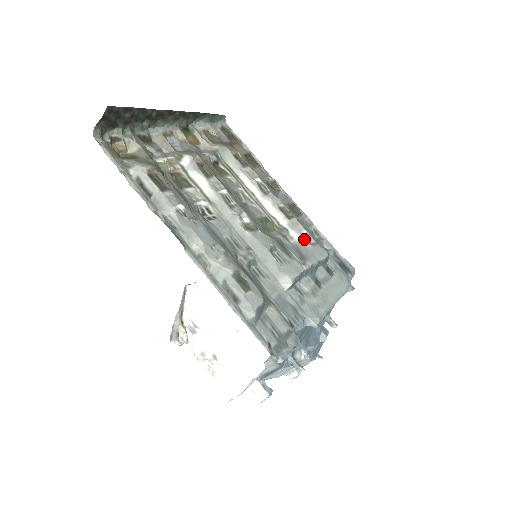
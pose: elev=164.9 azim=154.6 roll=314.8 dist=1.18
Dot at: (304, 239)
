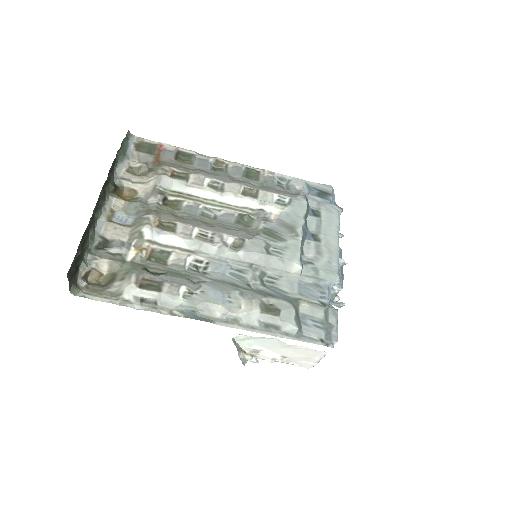
Dot at: (280, 206)
